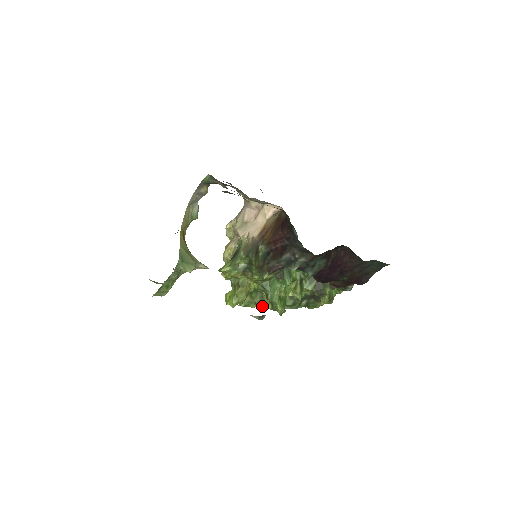
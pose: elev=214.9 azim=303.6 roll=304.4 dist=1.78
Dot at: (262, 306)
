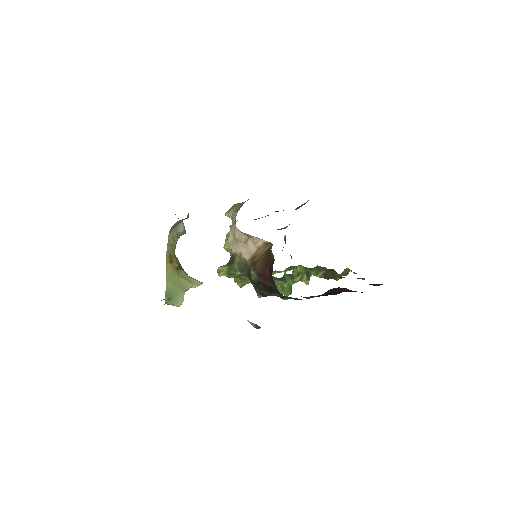
Dot at: occluded
